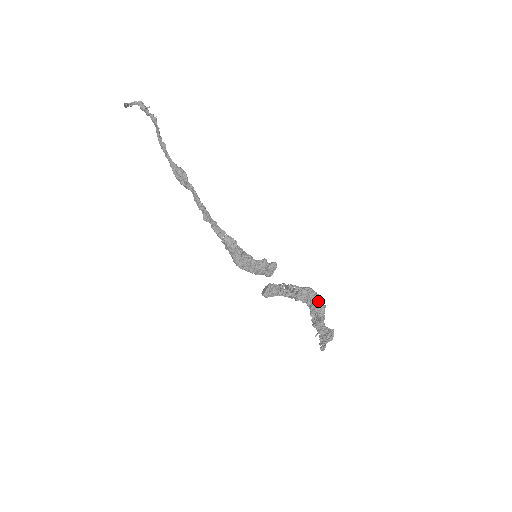
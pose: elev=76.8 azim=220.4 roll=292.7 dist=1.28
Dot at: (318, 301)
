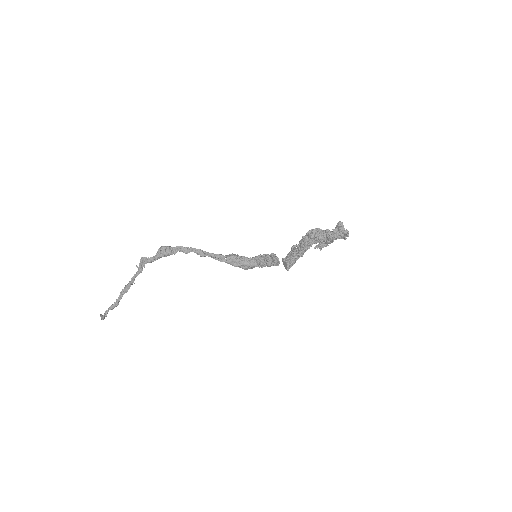
Dot at: (312, 230)
